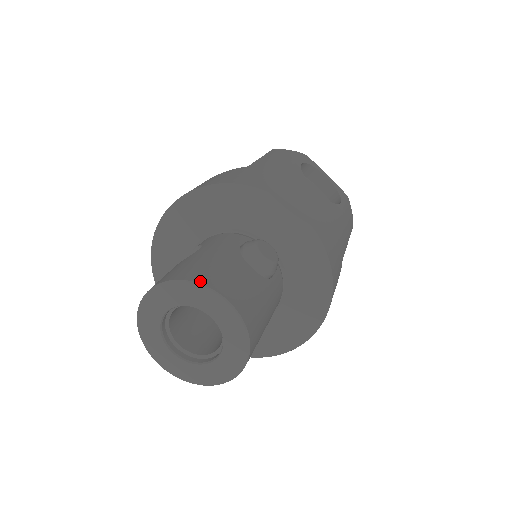
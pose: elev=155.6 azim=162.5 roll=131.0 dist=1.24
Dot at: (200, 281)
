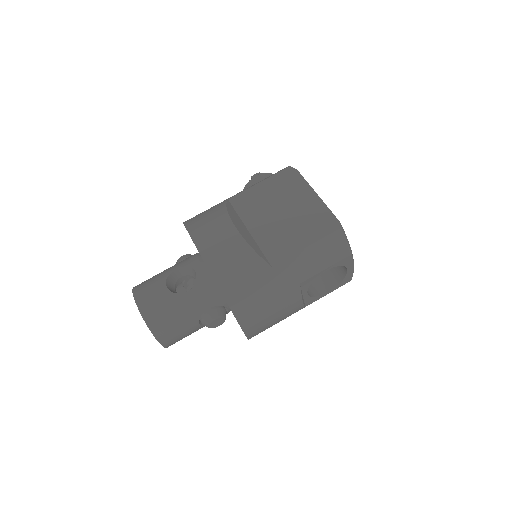
Dot at: (156, 334)
